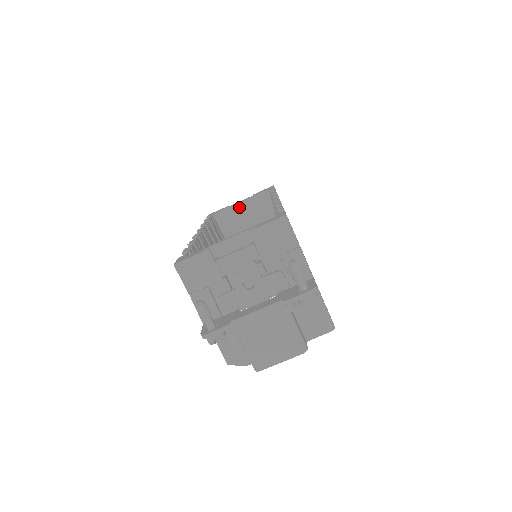
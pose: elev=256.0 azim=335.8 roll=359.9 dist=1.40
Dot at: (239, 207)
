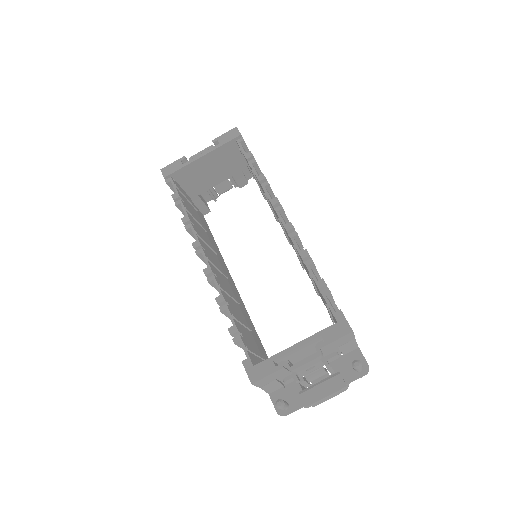
Dot at: (201, 161)
